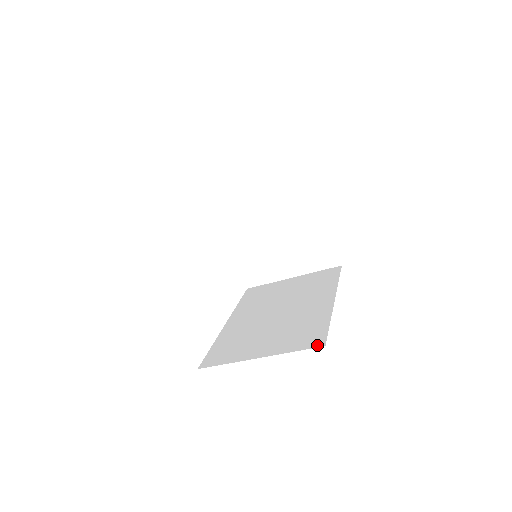
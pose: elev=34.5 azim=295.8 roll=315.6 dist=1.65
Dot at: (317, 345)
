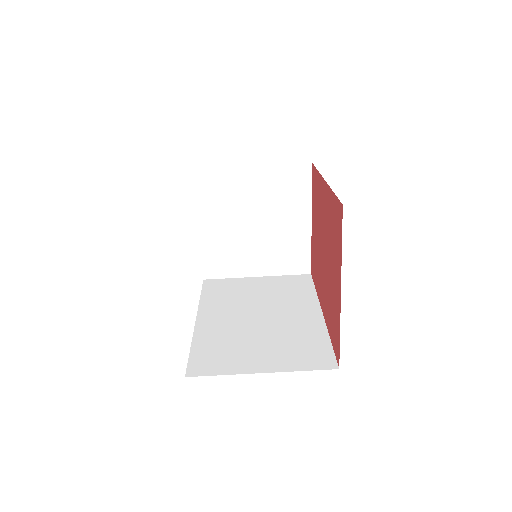
Dot at: (329, 367)
